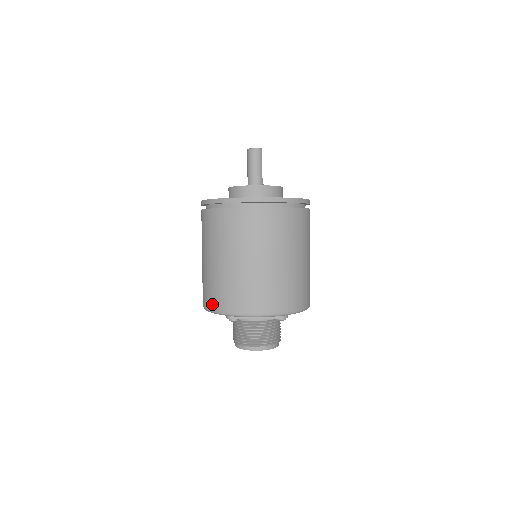
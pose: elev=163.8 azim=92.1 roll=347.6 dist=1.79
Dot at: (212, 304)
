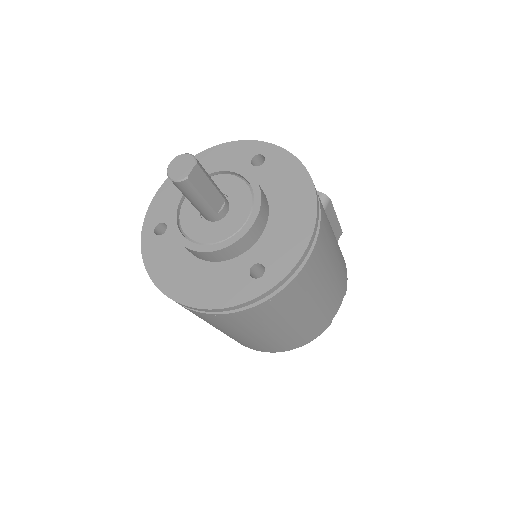
Dot at: occluded
